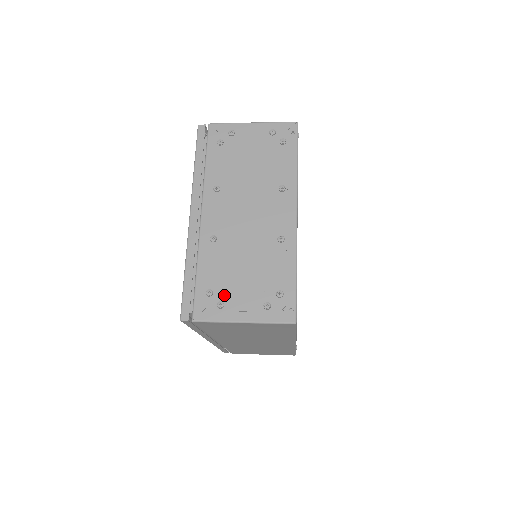
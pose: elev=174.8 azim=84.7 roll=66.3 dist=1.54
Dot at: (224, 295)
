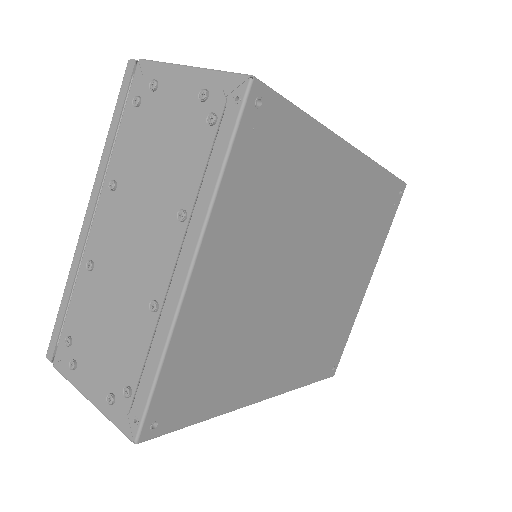
Dot at: (80, 353)
